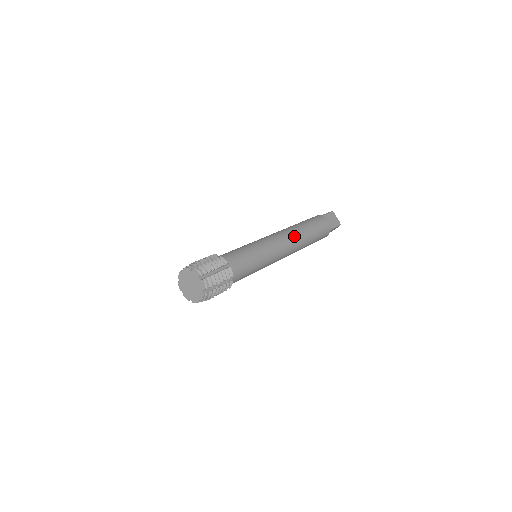
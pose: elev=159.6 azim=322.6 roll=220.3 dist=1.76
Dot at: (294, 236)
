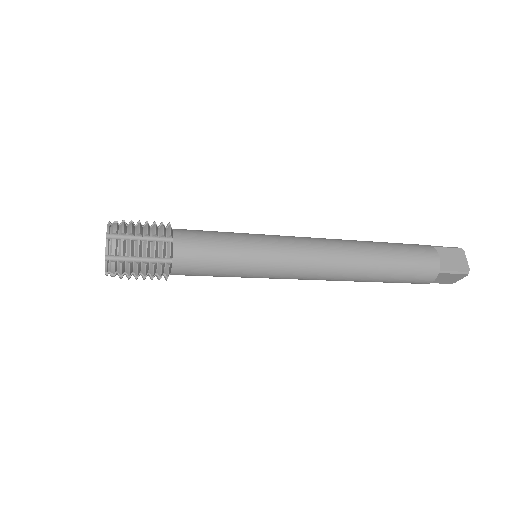
Dot at: (340, 250)
